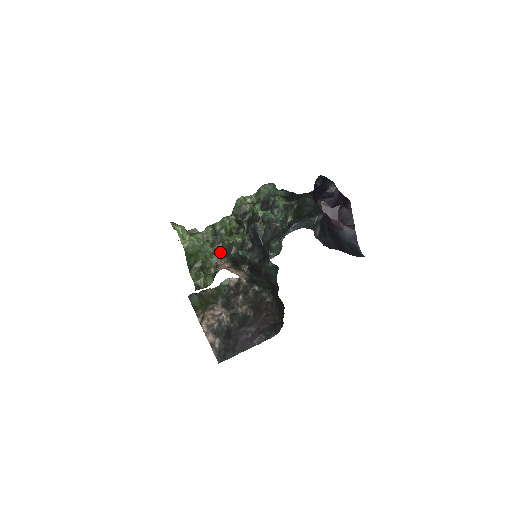
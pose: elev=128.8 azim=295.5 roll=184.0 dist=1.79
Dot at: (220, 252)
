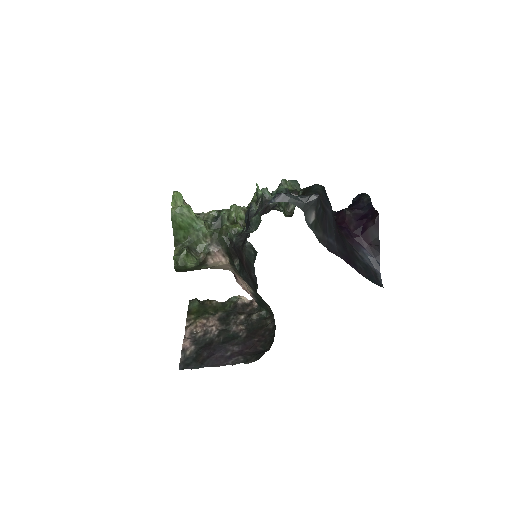
Dot at: (215, 237)
